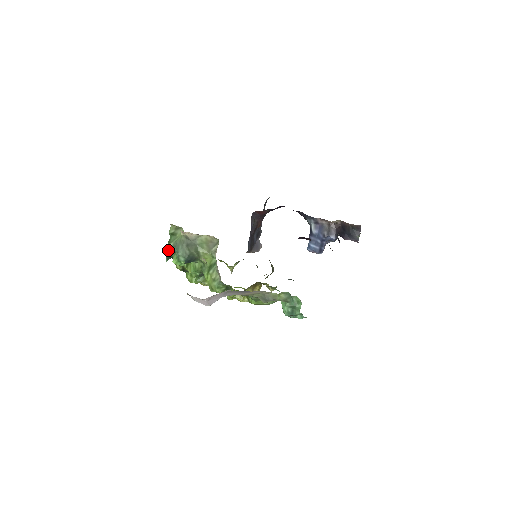
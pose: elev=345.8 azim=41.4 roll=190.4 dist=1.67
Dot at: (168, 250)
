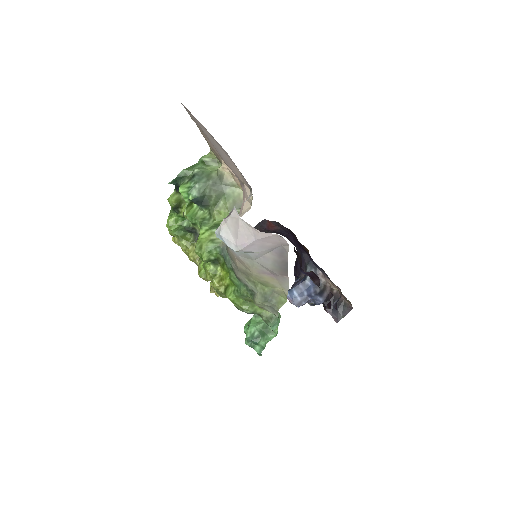
Dot at: (183, 173)
